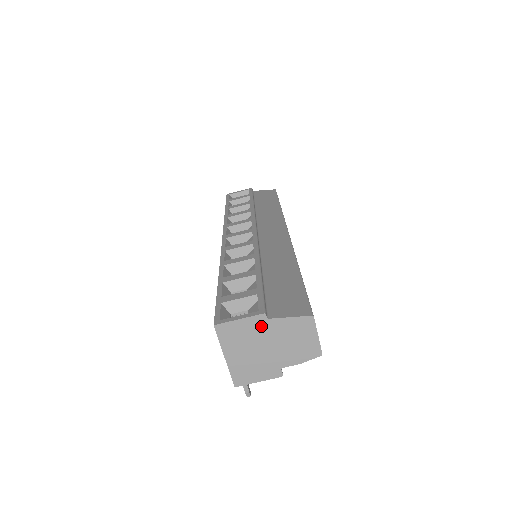
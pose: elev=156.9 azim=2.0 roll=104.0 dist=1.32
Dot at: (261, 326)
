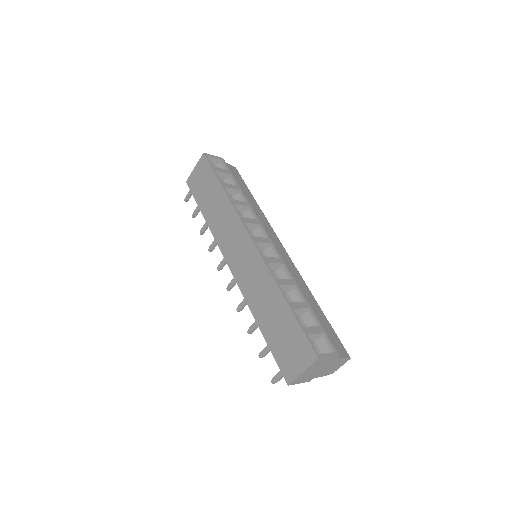
Dot at: (332, 360)
